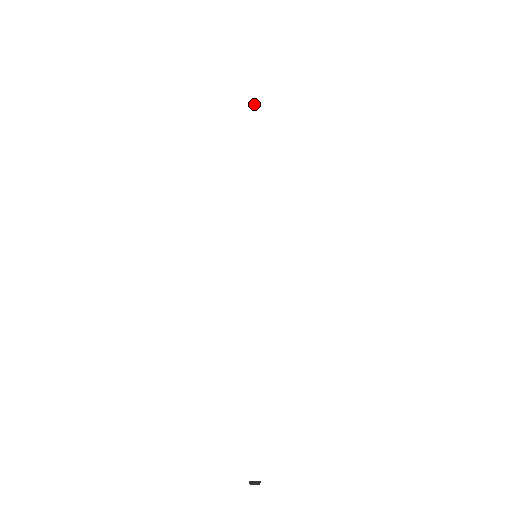
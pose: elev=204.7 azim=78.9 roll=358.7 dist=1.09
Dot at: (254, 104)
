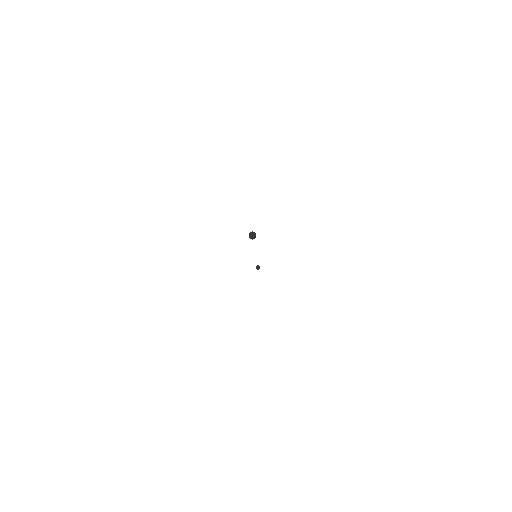
Dot at: (256, 266)
